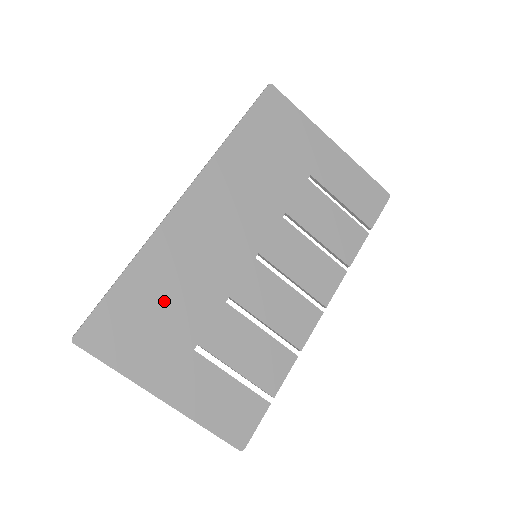
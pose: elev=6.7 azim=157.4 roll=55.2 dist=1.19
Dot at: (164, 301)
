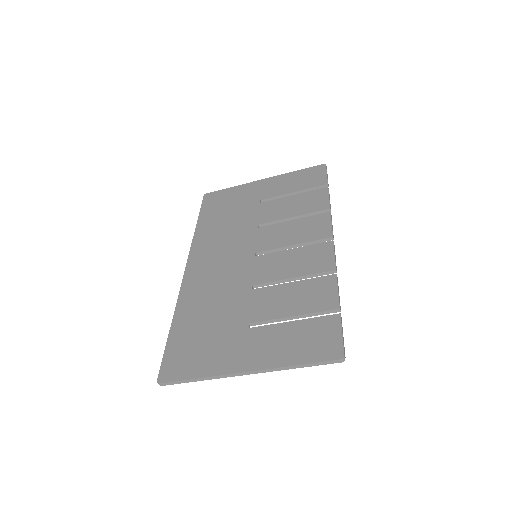
Dot at: (207, 320)
